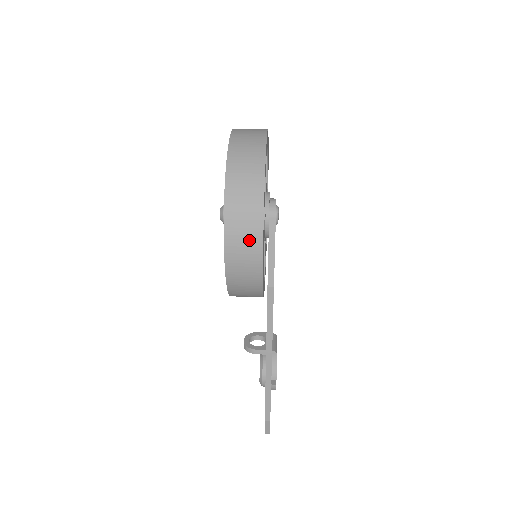
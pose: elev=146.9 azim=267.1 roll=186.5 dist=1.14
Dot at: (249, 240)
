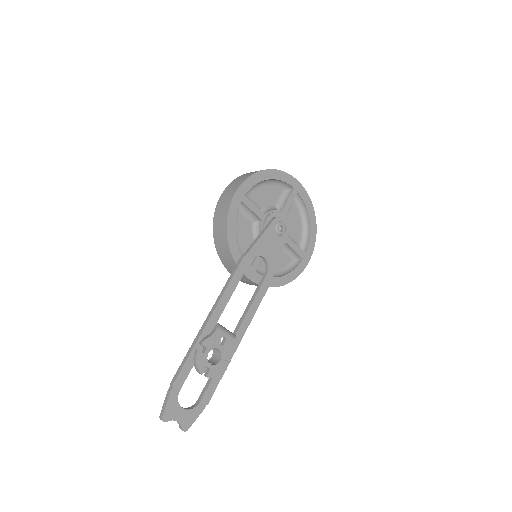
Dot at: (234, 187)
